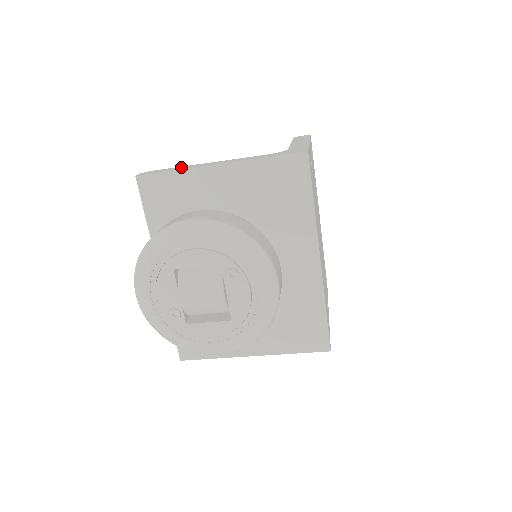
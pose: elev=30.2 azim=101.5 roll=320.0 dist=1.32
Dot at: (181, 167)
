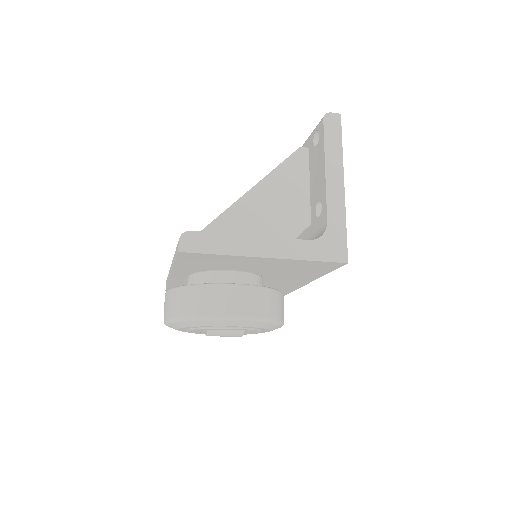
Dot at: (225, 241)
